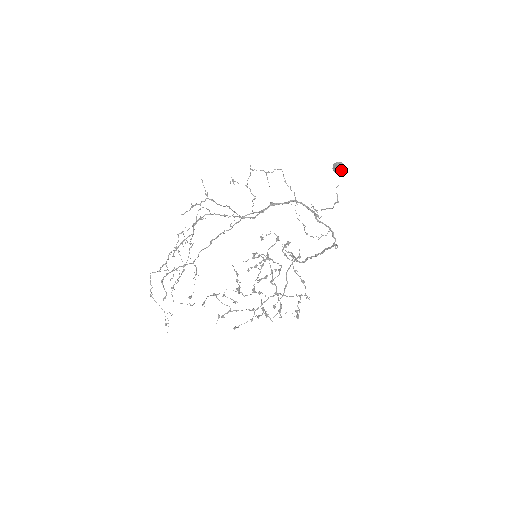
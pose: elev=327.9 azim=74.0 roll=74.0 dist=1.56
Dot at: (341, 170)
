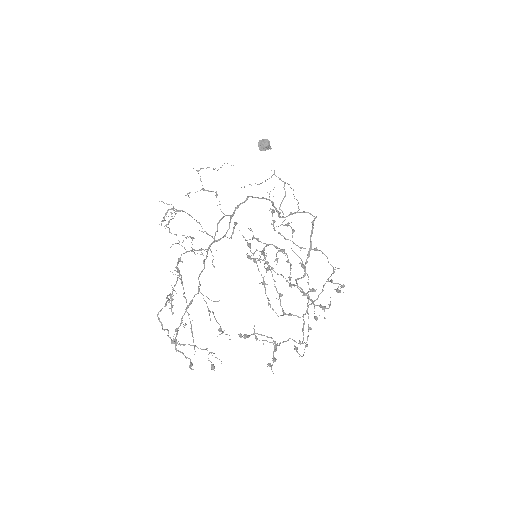
Dot at: (266, 142)
